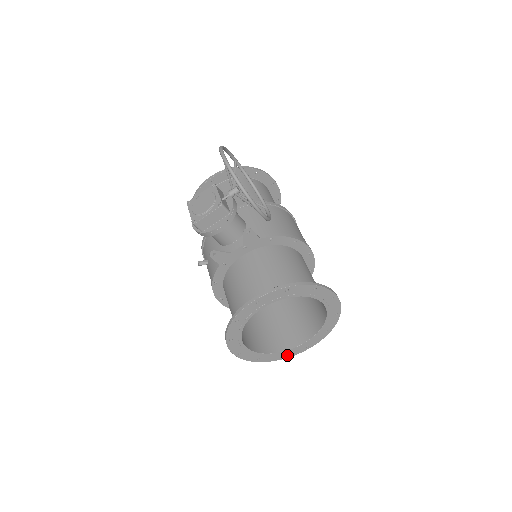
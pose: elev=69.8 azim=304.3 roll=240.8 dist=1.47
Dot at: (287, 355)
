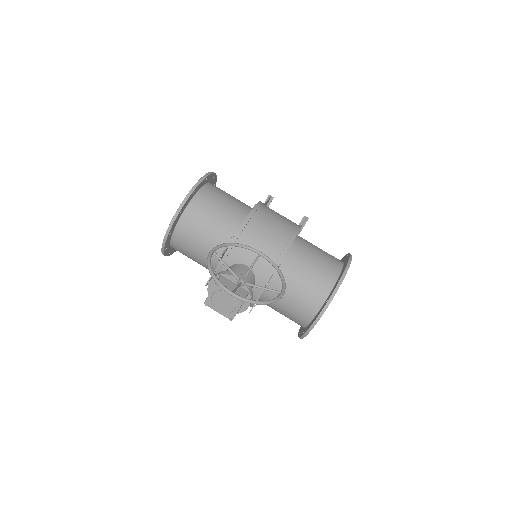
Dot at: occluded
